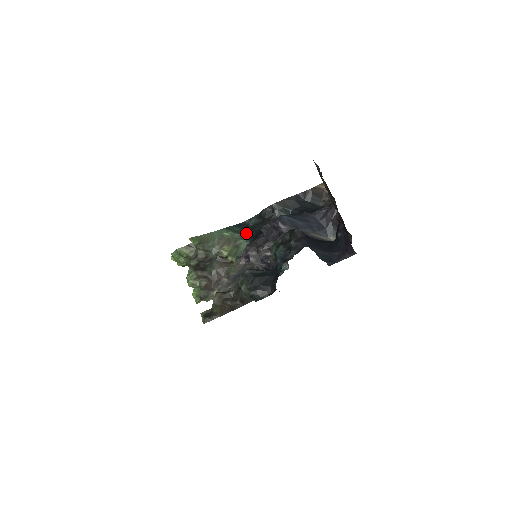
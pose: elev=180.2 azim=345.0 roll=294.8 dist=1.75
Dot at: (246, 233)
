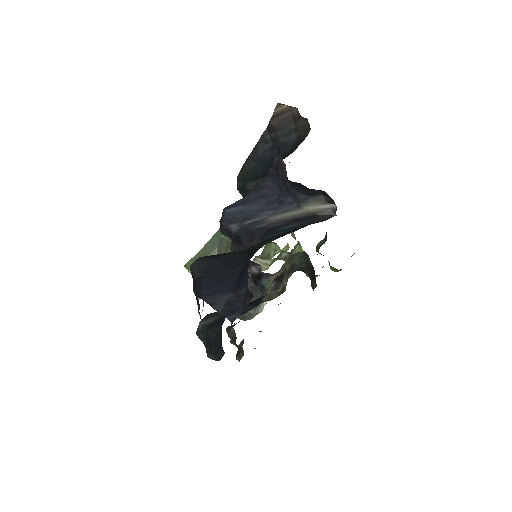
Dot at: occluded
